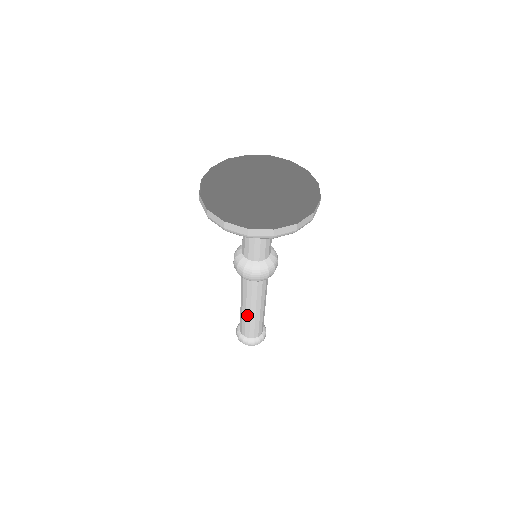
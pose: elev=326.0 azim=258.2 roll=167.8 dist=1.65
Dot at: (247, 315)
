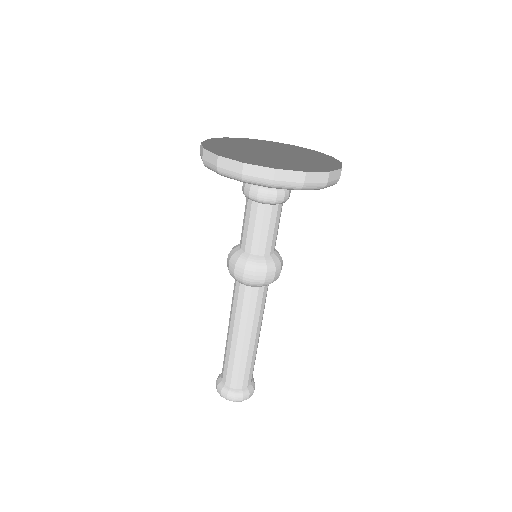
Dot at: (229, 343)
